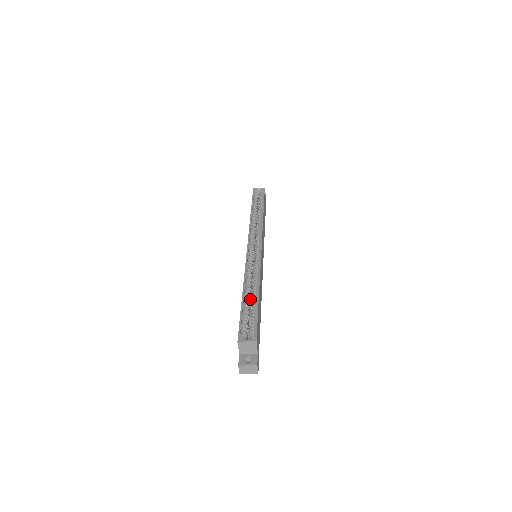
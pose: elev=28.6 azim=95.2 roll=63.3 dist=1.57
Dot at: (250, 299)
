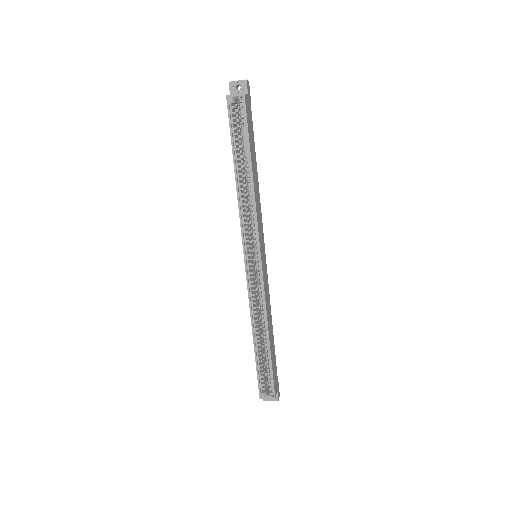
Dot at: (261, 330)
